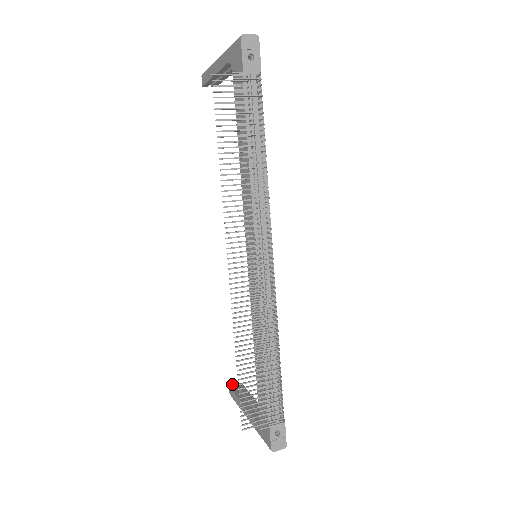
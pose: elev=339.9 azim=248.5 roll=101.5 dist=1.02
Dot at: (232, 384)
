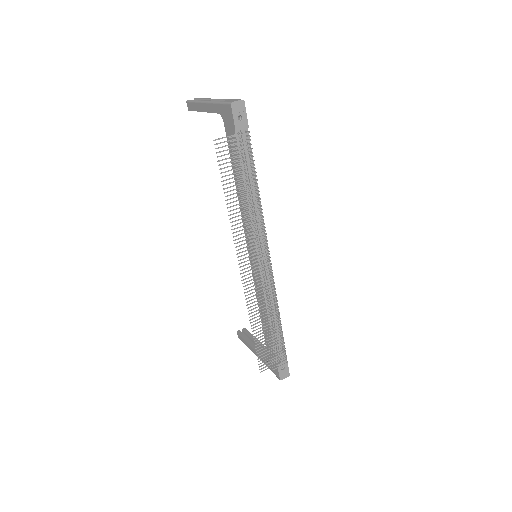
Dot at: (239, 330)
